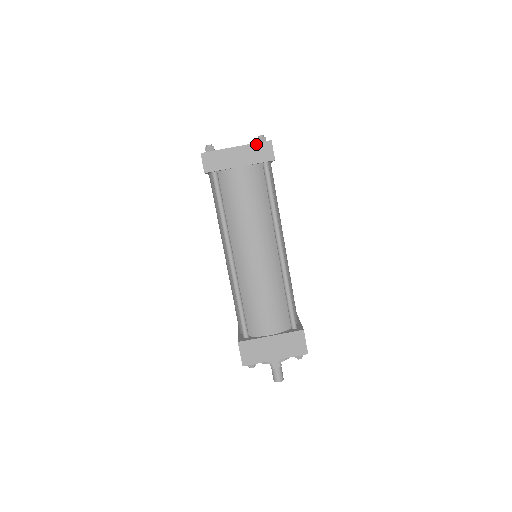
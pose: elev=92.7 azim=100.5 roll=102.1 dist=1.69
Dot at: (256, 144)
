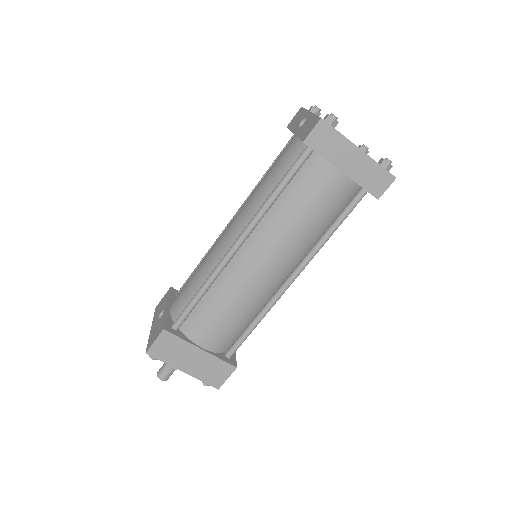
Dot at: (380, 166)
